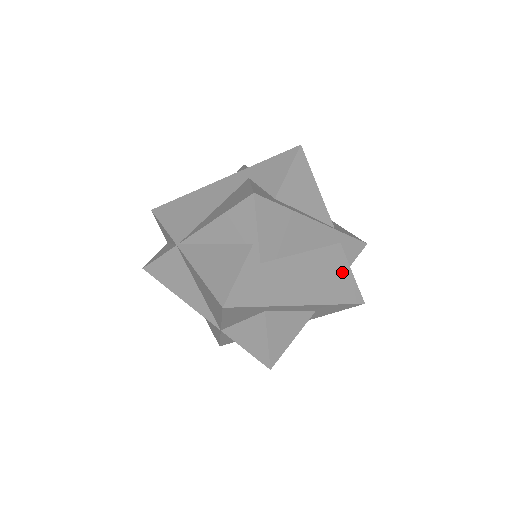
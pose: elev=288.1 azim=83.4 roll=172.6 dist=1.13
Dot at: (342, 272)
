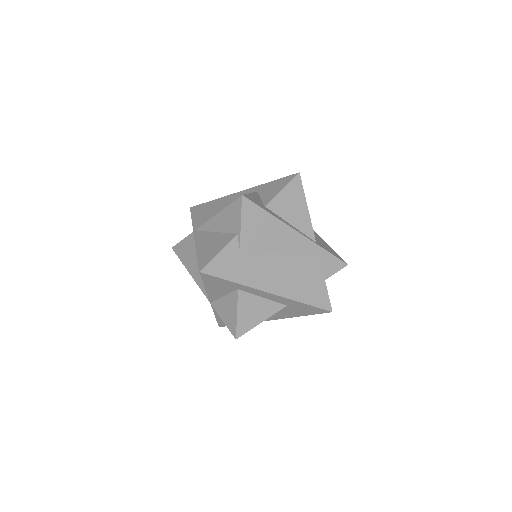
Dot at: (315, 279)
